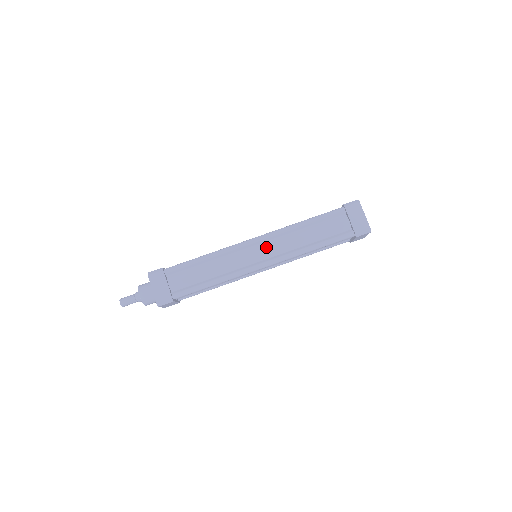
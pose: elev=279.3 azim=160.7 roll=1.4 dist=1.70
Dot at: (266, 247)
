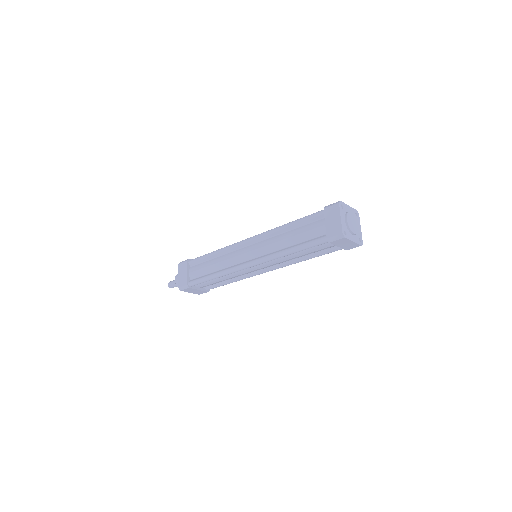
Dot at: (255, 247)
